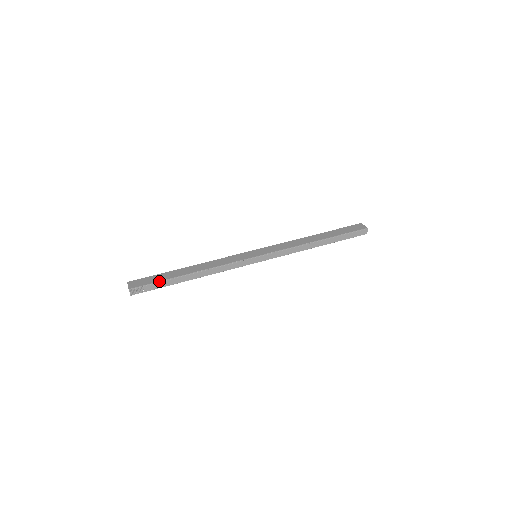
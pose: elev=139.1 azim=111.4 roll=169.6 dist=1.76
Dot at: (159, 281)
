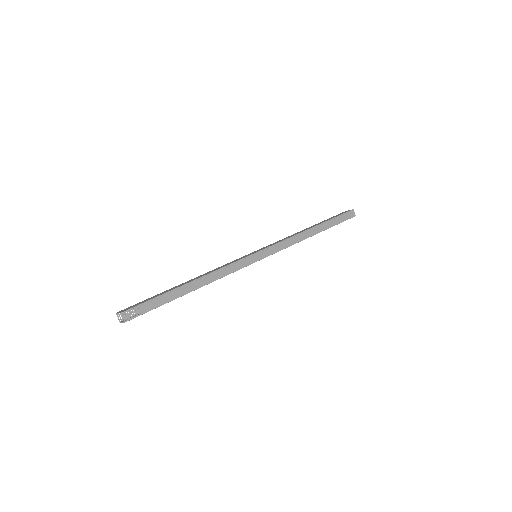
Dot at: (156, 297)
